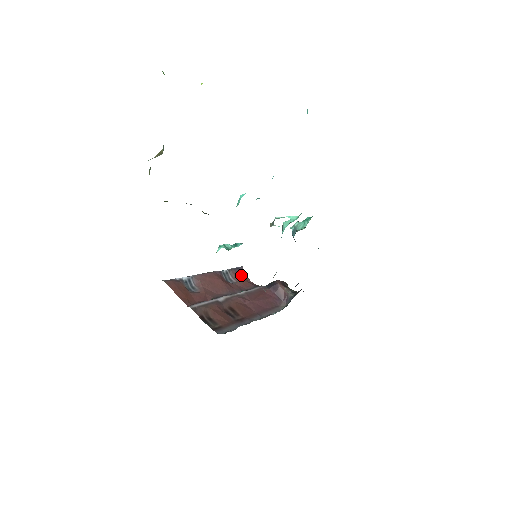
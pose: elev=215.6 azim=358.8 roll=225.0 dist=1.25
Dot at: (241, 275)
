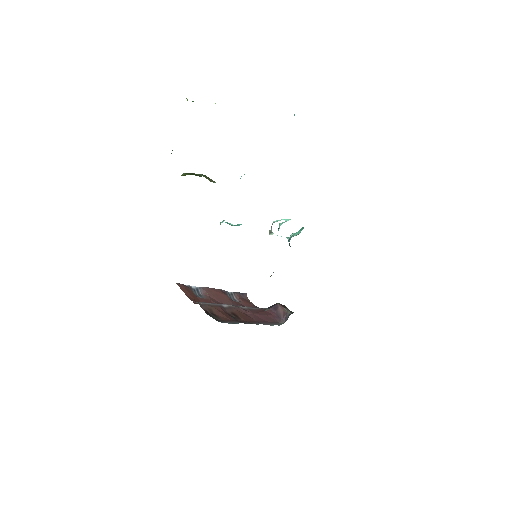
Dot at: (245, 299)
